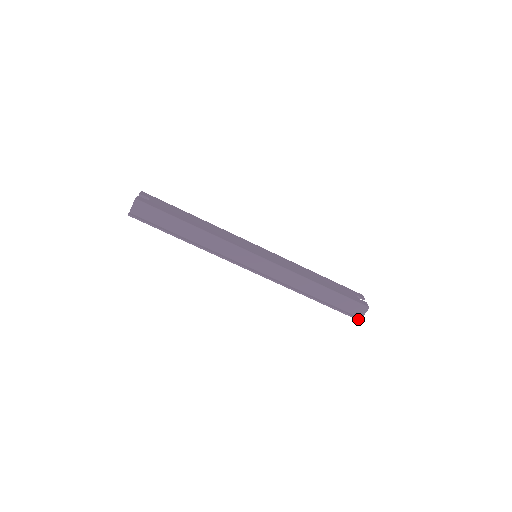
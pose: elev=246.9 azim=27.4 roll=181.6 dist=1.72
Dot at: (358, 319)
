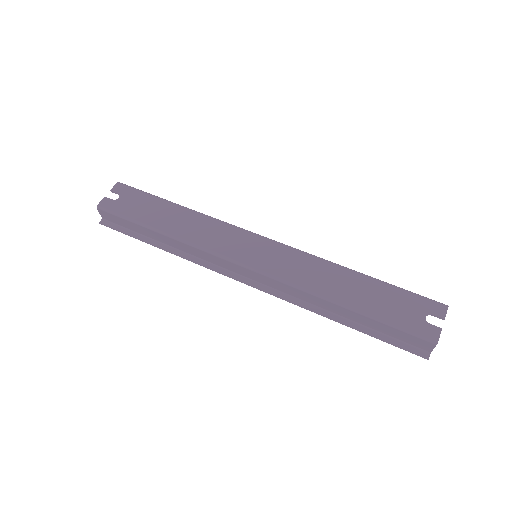
Dot at: (420, 355)
